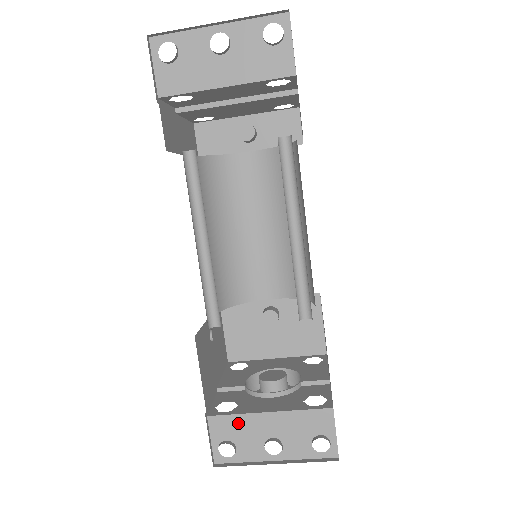
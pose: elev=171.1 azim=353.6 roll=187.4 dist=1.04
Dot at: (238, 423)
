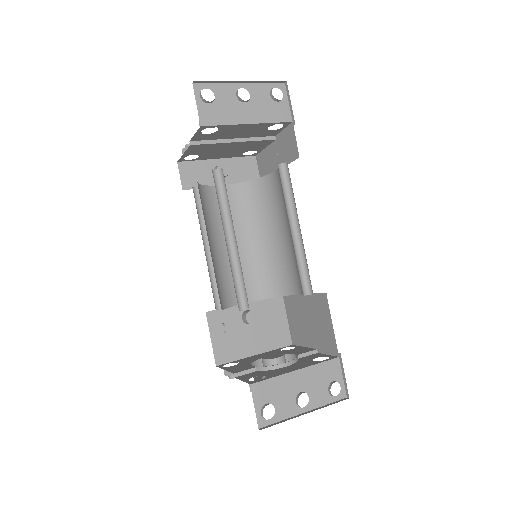
Dot at: (275, 385)
